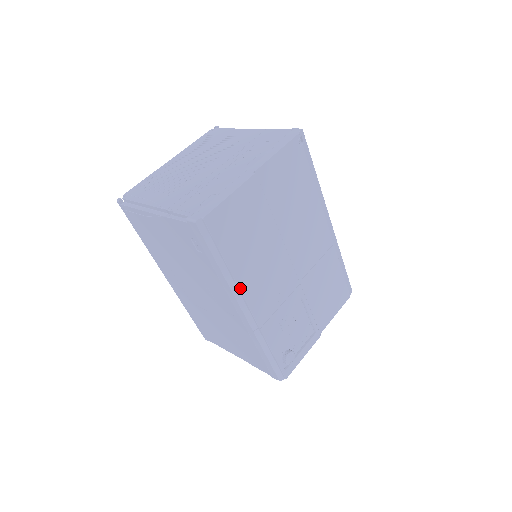
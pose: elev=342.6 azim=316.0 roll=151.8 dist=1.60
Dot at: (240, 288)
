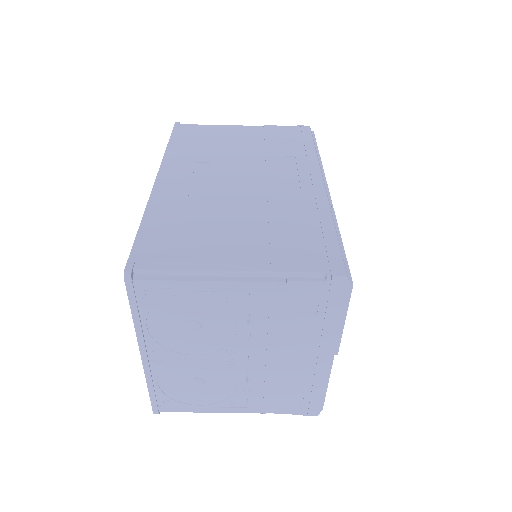
Dot at: (323, 172)
